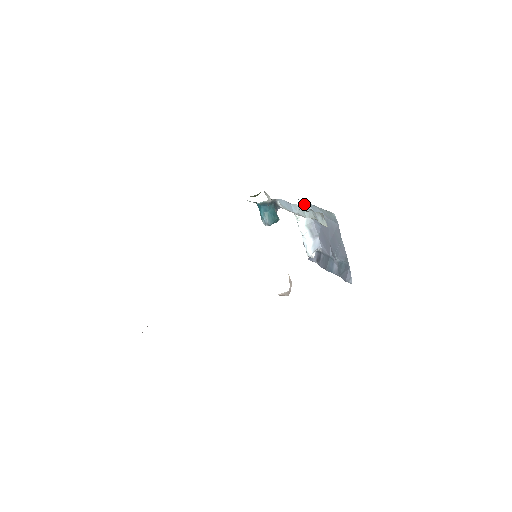
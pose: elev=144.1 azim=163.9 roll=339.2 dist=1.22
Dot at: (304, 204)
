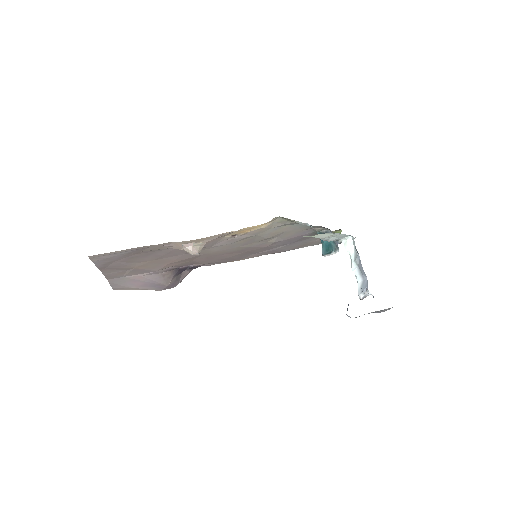
Dot at: (353, 238)
